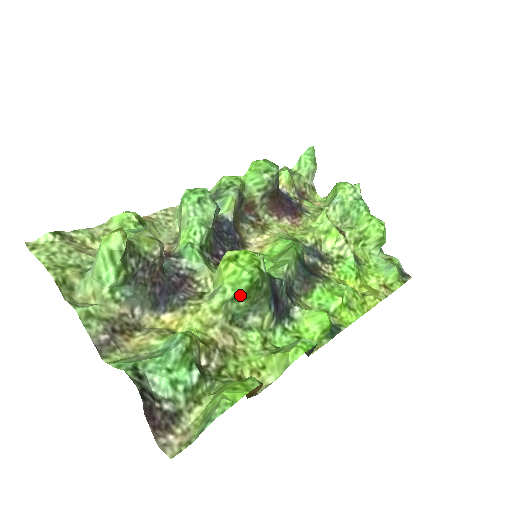
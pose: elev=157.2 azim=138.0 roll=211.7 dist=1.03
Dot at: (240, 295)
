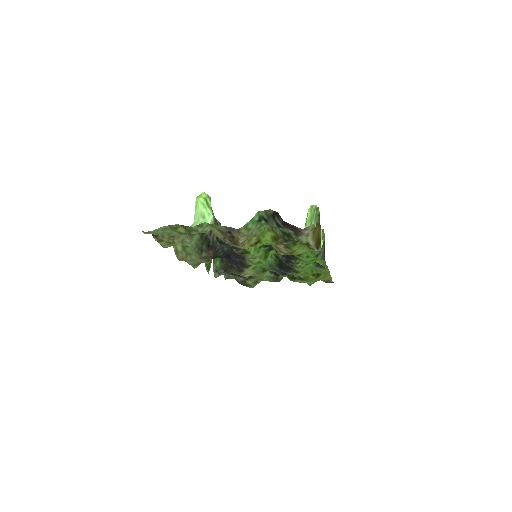
Dot at: occluded
